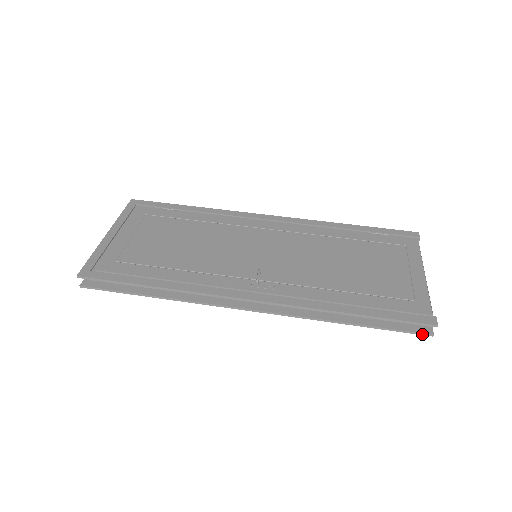
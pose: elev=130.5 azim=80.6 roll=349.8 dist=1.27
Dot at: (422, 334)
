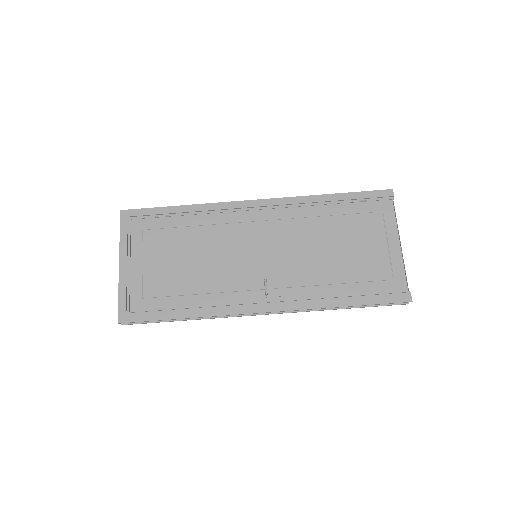
Dot at: occluded
